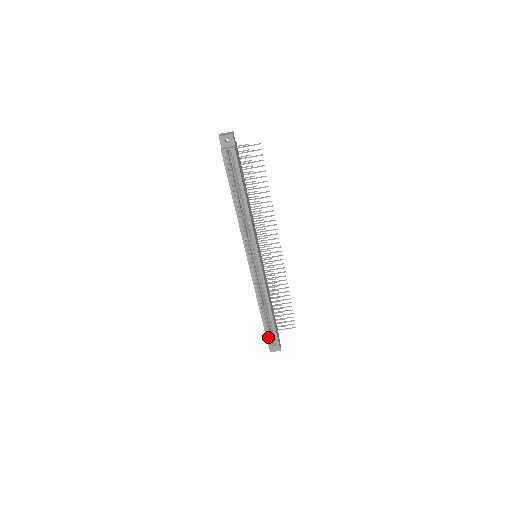
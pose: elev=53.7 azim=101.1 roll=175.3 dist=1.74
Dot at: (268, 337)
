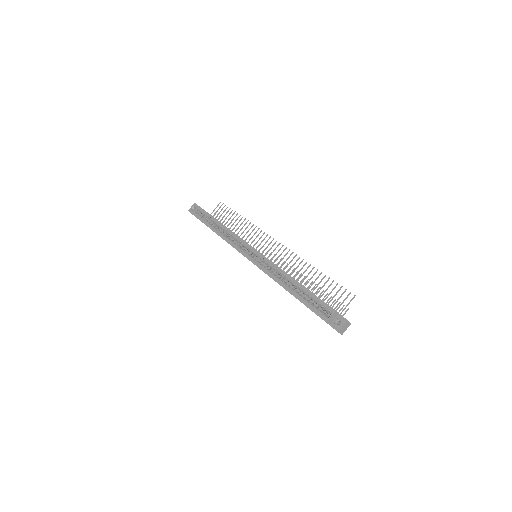
Dot at: (314, 309)
